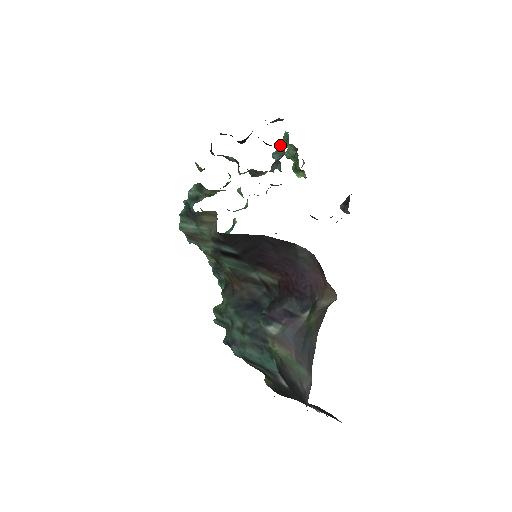
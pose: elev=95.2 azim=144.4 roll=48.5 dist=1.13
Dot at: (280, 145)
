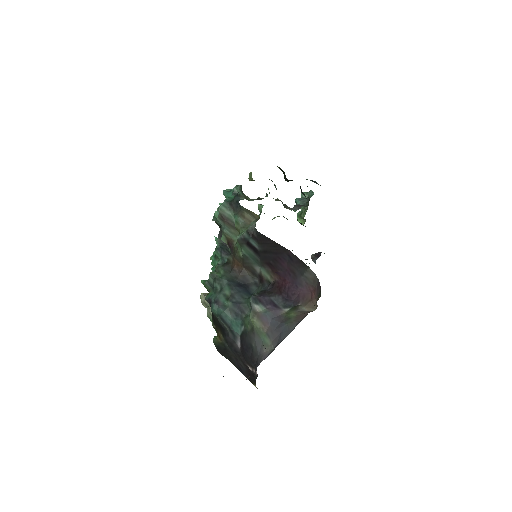
Dot at: (303, 196)
